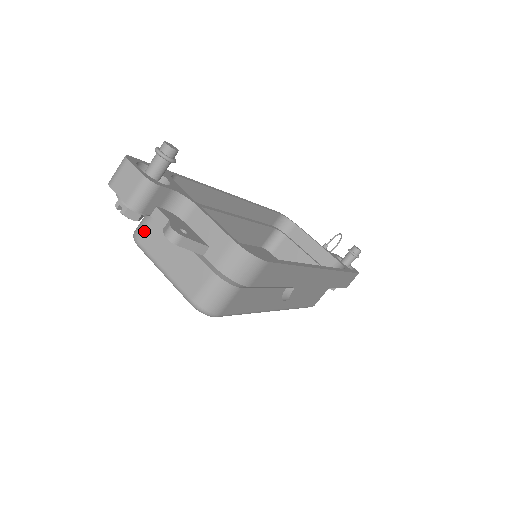
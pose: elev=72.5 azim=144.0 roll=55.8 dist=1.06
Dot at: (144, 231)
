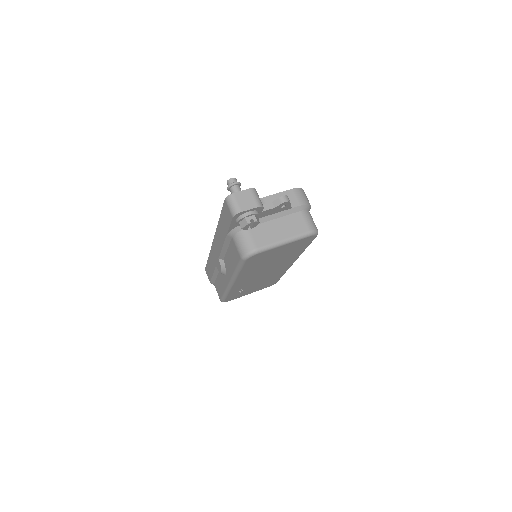
Dot at: (254, 241)
